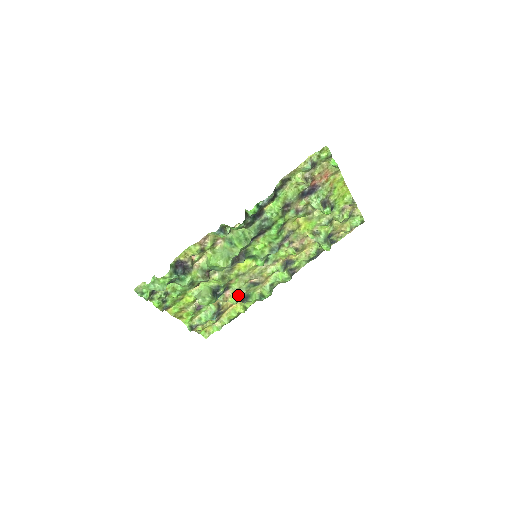
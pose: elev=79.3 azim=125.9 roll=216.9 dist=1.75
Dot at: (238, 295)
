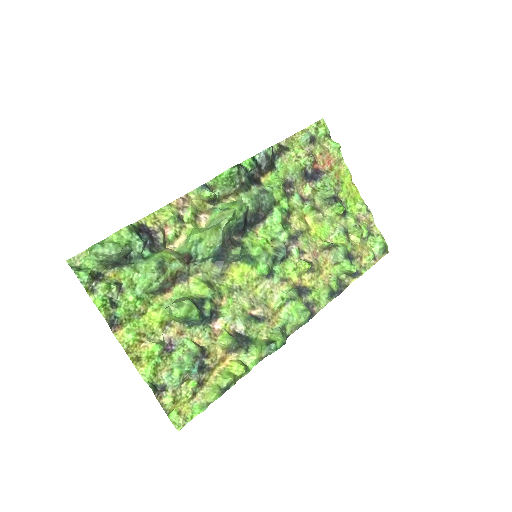
Dot at: (233, 334)
